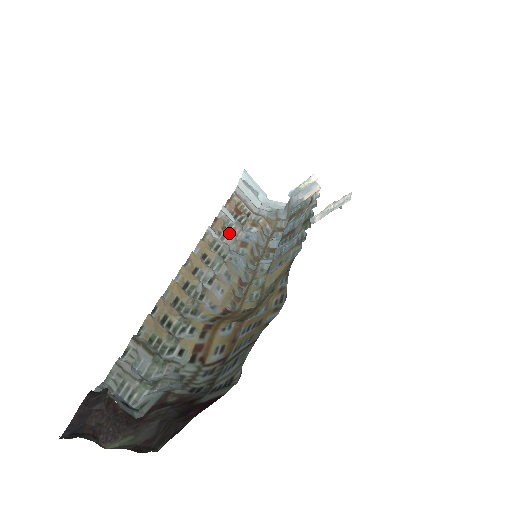
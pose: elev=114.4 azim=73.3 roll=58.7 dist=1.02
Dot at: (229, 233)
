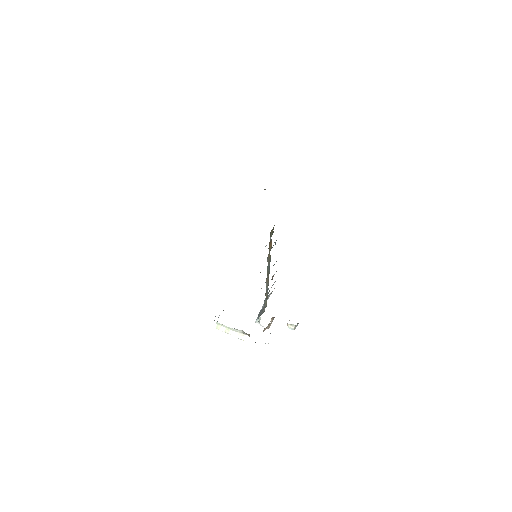
Dot at: occluded
